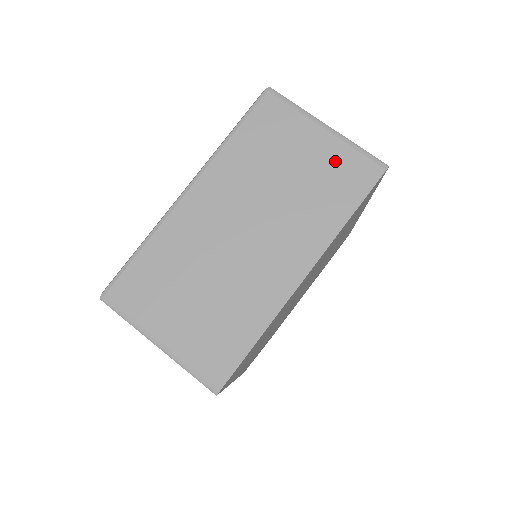
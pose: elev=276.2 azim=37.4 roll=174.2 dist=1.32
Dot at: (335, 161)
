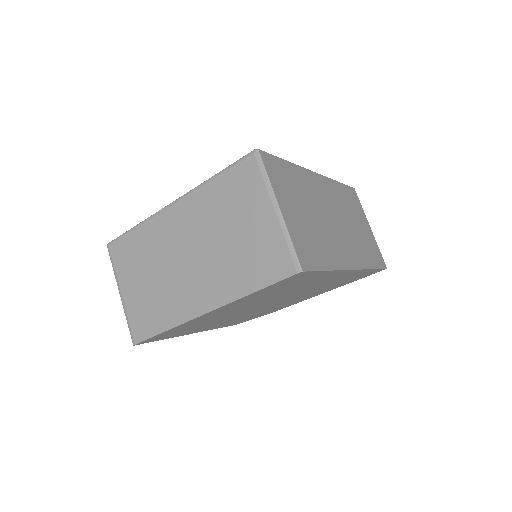
Dot at: (267, 242)
